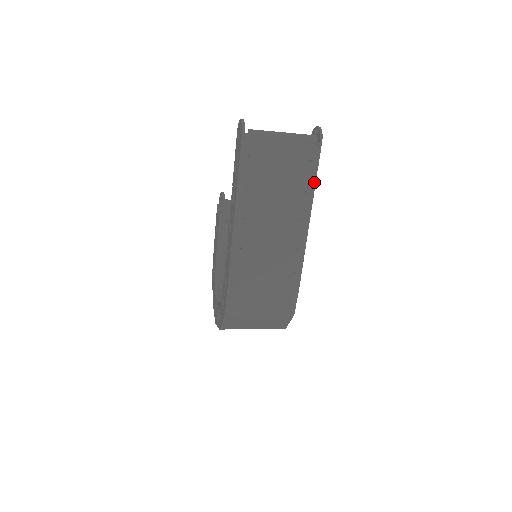
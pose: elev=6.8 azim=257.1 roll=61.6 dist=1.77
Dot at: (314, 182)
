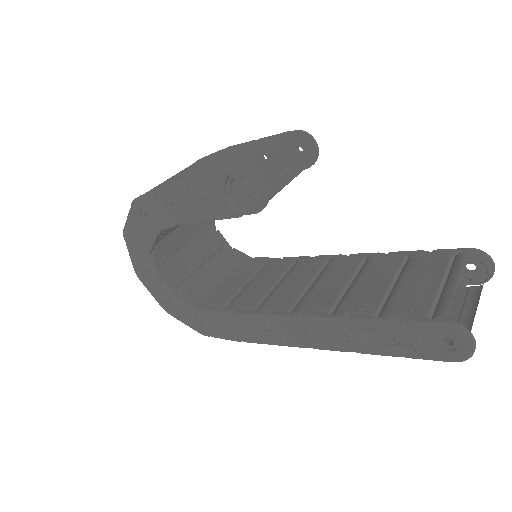
Dot at: occluded
